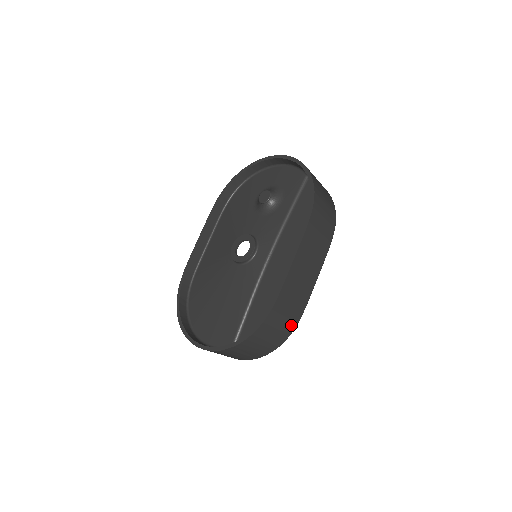
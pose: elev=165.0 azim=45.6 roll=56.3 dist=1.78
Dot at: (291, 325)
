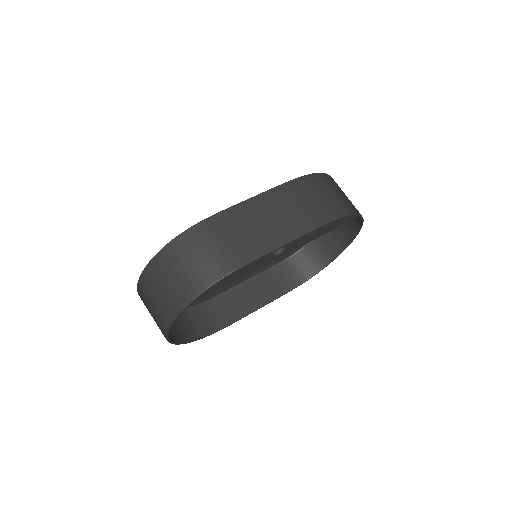
Dot at: (222, 266)
